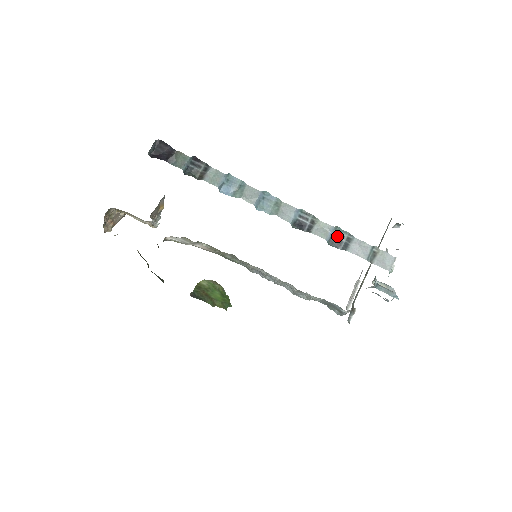
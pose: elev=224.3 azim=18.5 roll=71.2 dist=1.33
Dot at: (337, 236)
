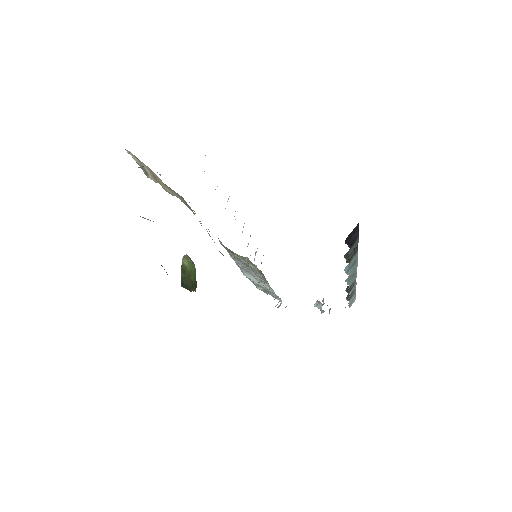
Dot at: (352, 292)
